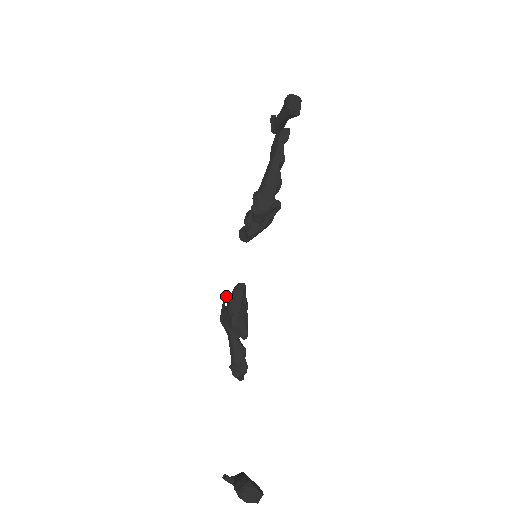
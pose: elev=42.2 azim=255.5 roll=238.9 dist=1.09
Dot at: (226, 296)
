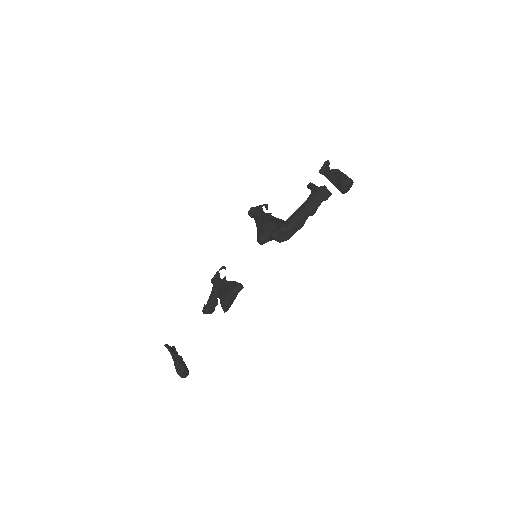
Dot at: (223, 267)
